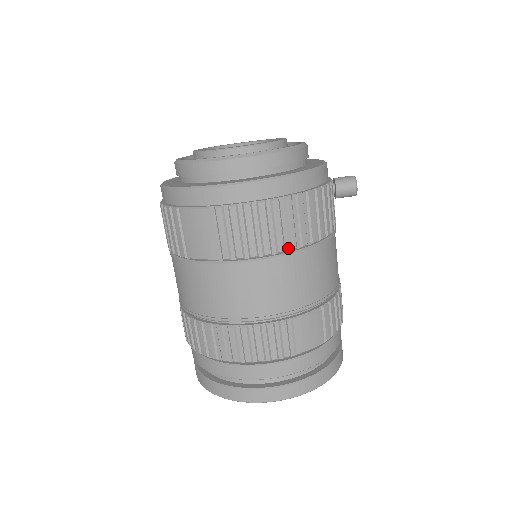
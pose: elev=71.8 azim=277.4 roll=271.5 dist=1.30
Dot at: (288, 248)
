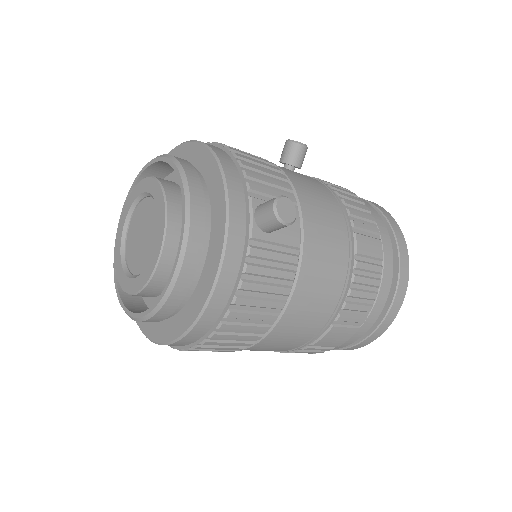
Dot at: (255, 339)
